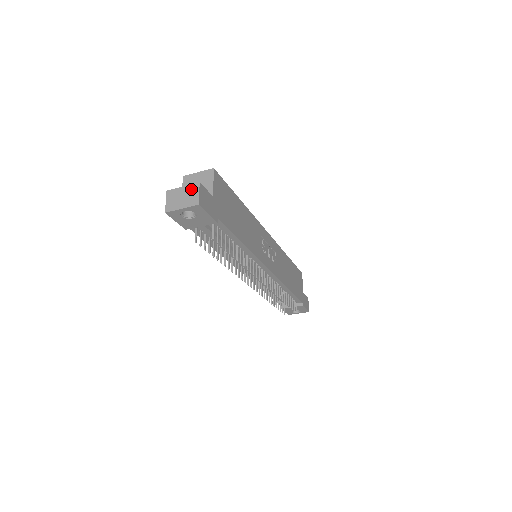
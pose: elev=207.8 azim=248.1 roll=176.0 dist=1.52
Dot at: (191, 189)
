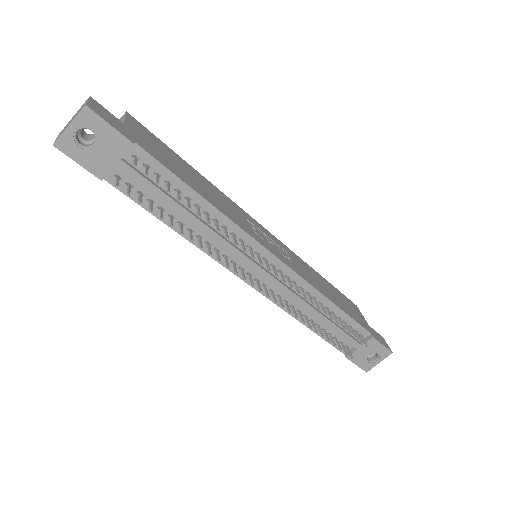
Dot at: (81, 107)
